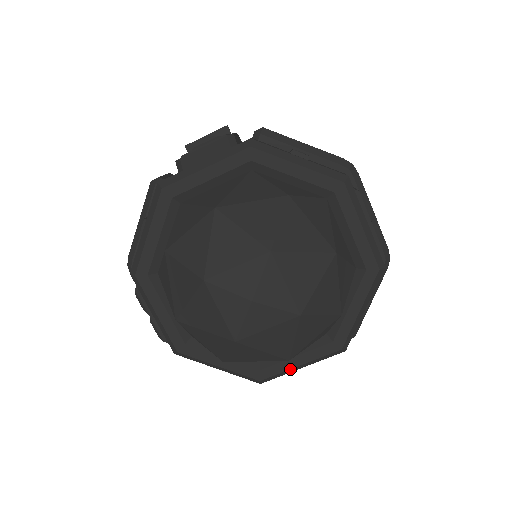
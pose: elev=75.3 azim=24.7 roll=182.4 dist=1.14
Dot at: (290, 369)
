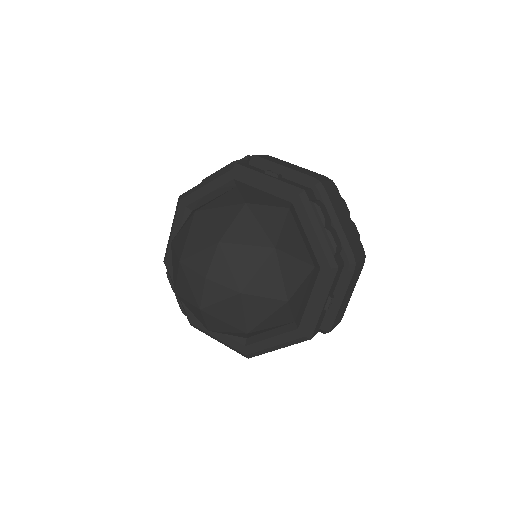
Dot at: (267, 348)
